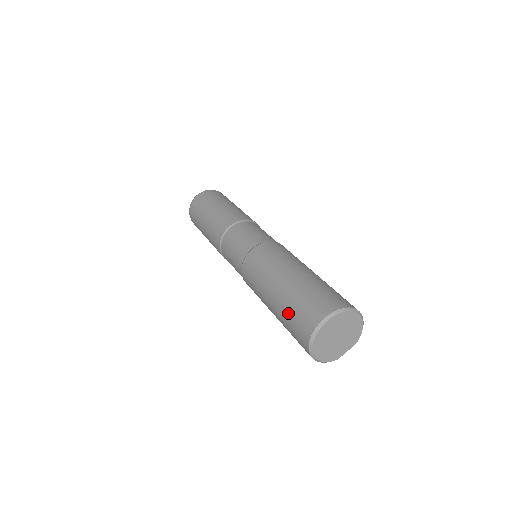
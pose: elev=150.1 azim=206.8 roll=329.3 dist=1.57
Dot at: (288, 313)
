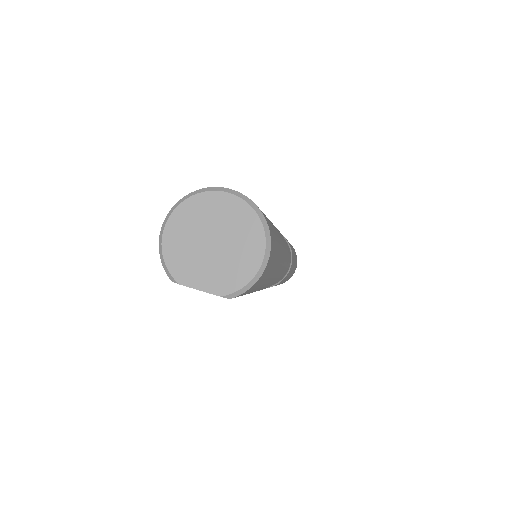
Dot at: occluded
